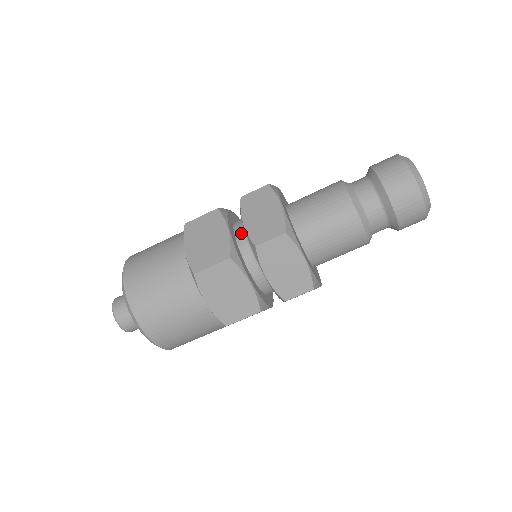
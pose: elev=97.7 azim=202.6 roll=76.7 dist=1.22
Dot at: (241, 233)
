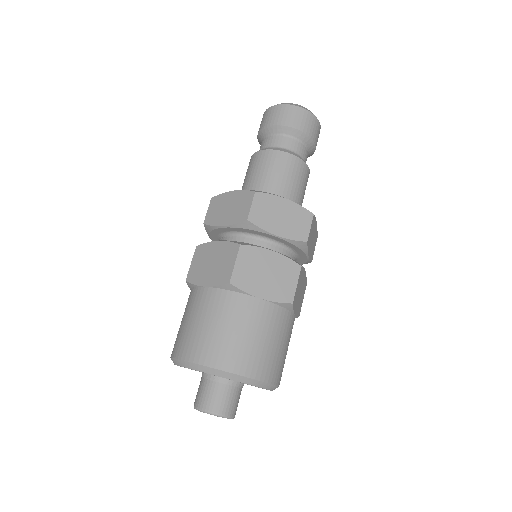
Dot at: (229, 239)
